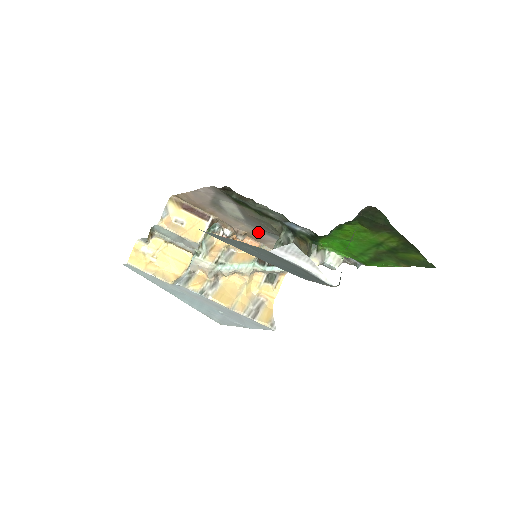
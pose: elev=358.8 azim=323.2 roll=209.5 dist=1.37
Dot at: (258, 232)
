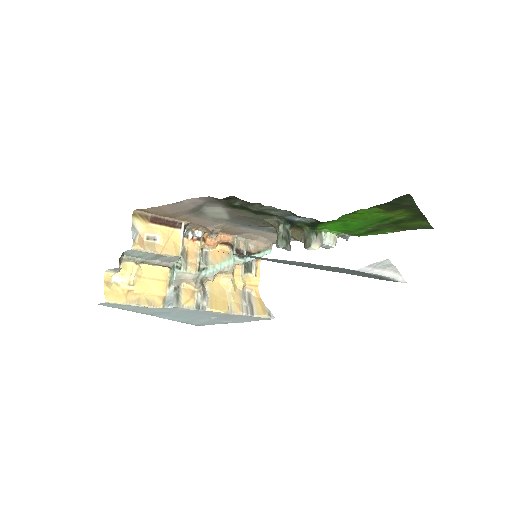
Dot at: (238, 227)
